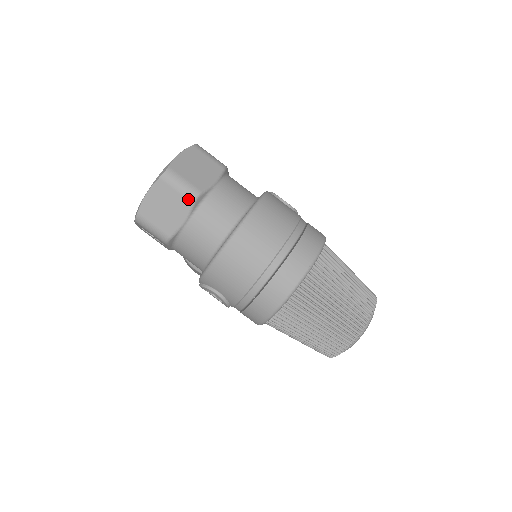
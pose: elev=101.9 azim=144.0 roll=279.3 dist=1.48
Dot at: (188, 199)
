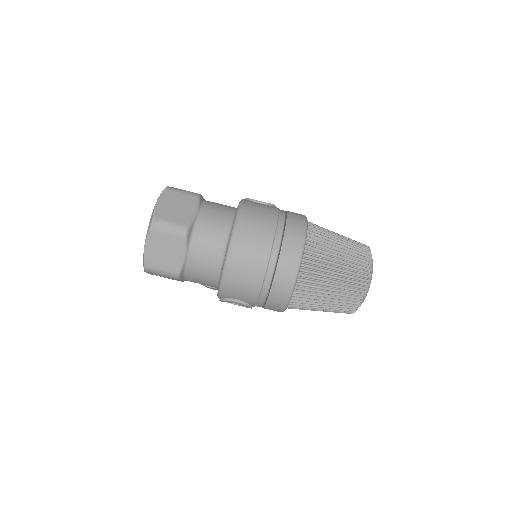
Dot at: (180, 236)
